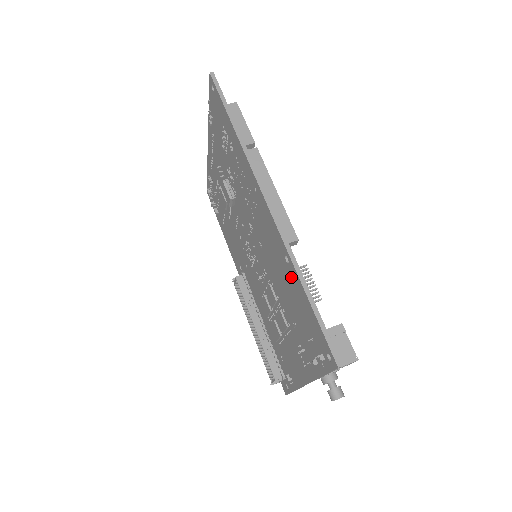
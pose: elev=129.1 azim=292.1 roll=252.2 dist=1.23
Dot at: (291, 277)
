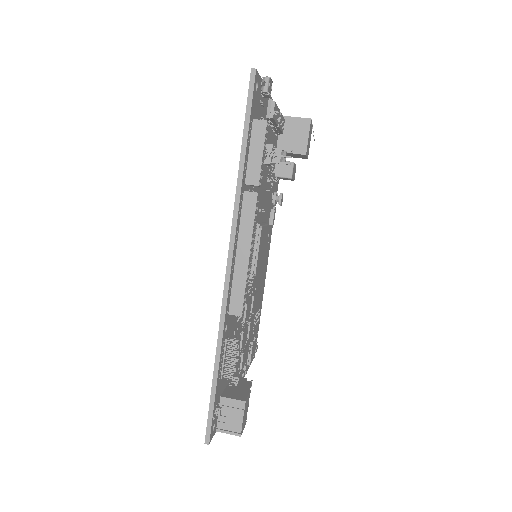
Dot at: occluded
